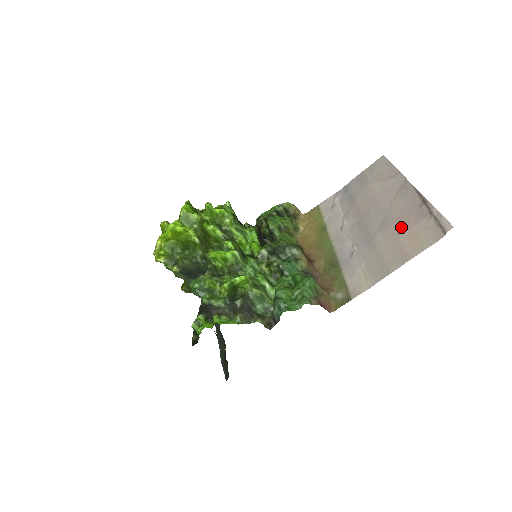
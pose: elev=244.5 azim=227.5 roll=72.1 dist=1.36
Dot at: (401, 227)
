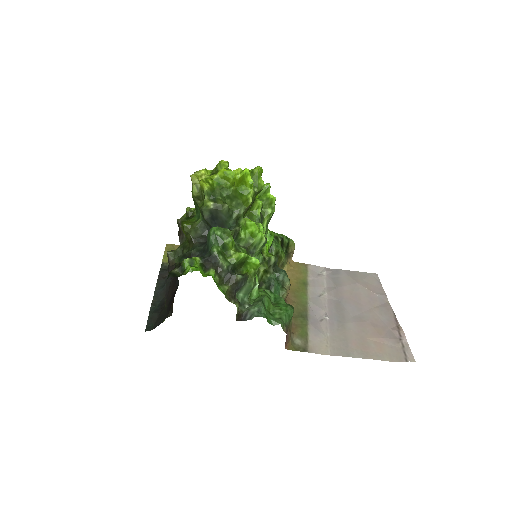
Dot at: (372, 331)
